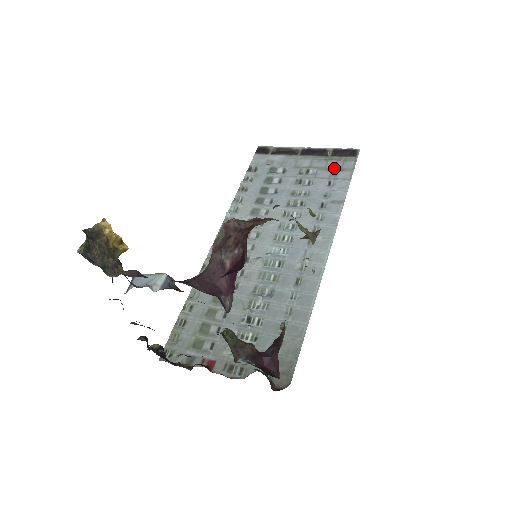
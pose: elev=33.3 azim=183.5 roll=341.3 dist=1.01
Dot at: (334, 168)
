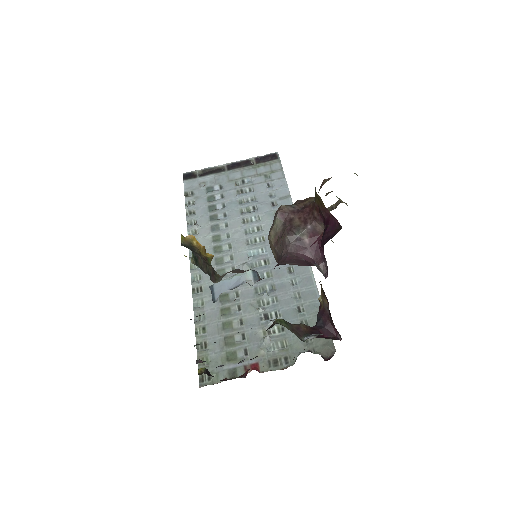
Dot at: (265, 172)
